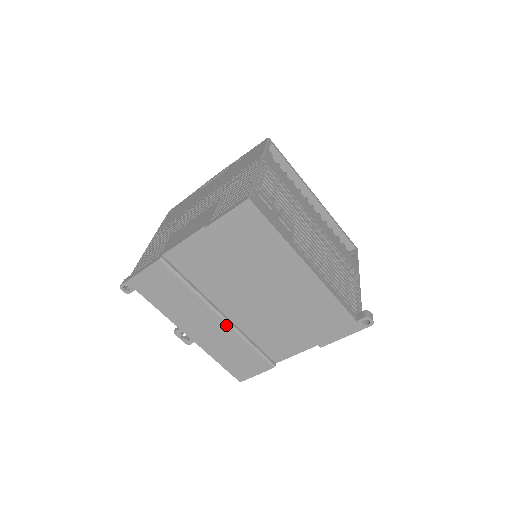
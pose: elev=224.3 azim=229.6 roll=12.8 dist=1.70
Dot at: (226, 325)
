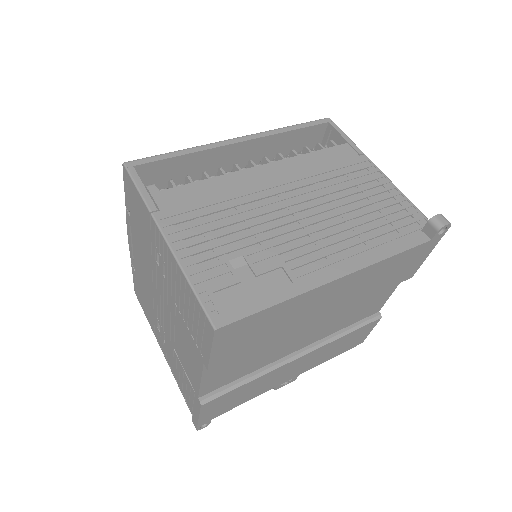
Dot at: (311, 353)
